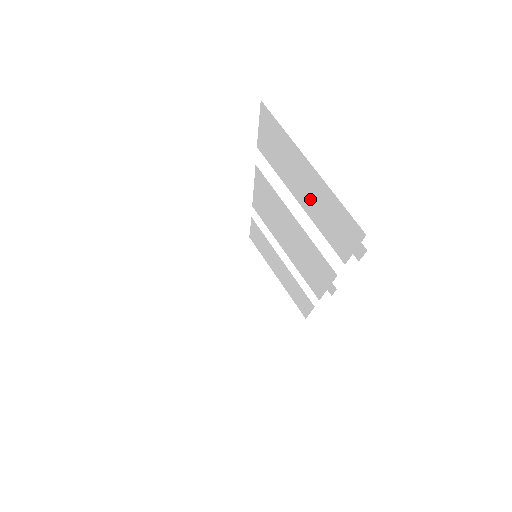
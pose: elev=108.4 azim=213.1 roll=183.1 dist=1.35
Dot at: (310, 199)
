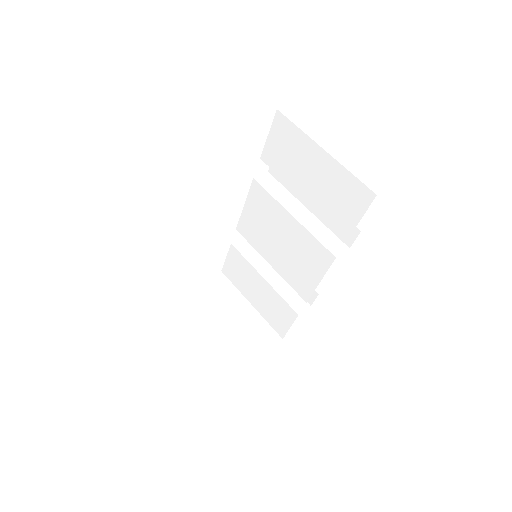
Dot at: (317, 187)
